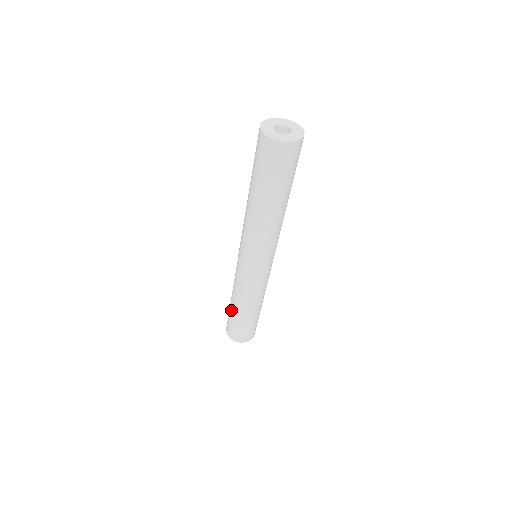
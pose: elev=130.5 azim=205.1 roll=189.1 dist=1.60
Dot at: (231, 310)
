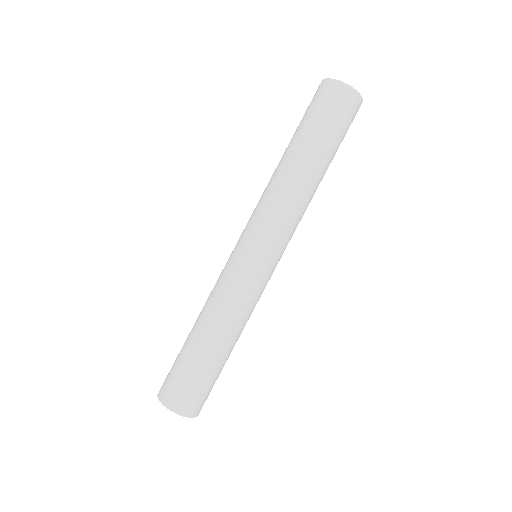
Dot at: (186, 339)
